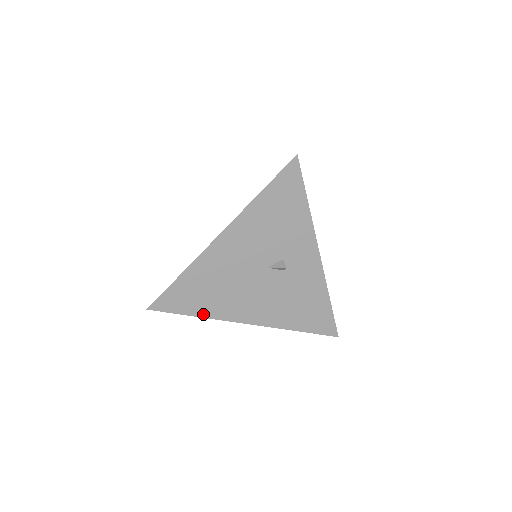
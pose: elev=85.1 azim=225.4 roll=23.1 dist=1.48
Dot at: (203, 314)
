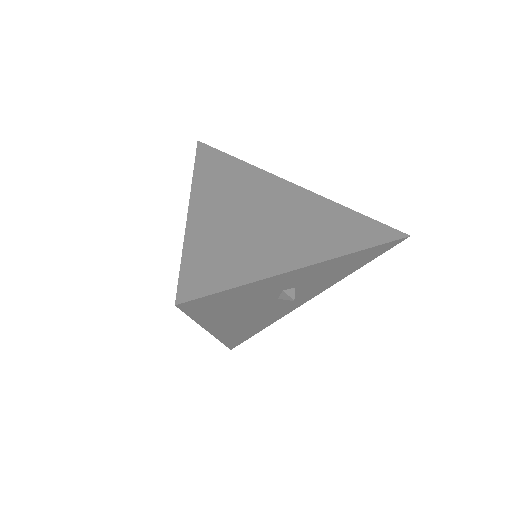
Dot at: (269, 324)
